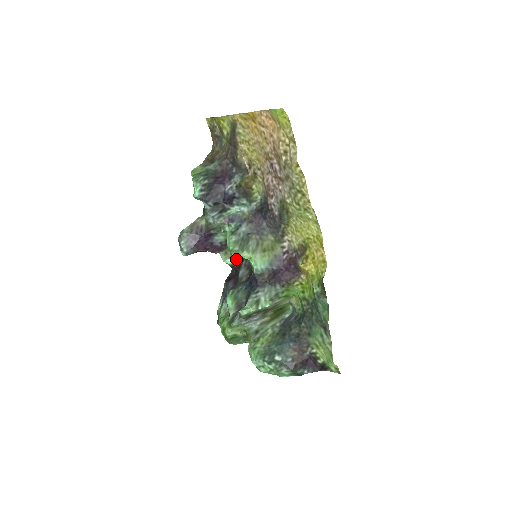
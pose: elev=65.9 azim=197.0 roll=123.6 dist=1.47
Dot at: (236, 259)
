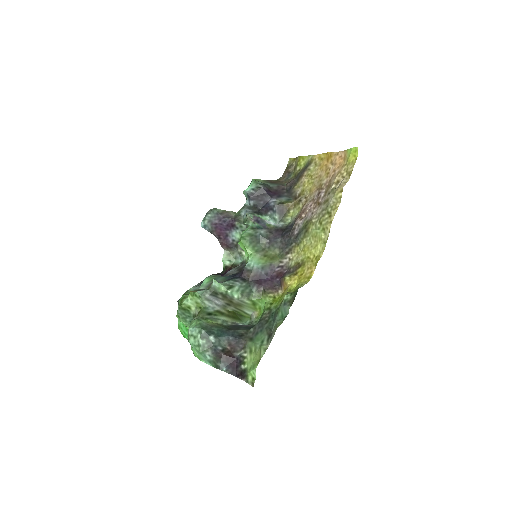
Dot at: (233, 264)
